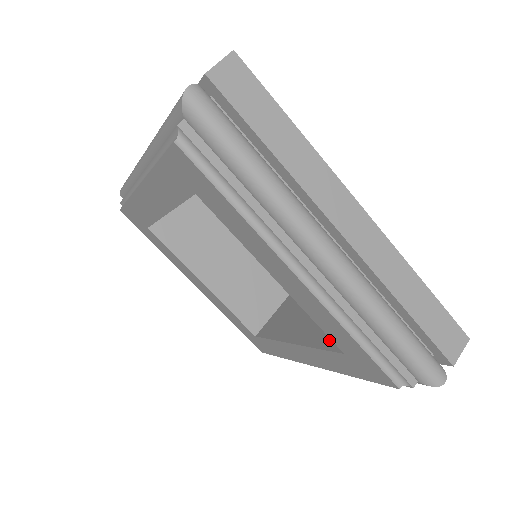
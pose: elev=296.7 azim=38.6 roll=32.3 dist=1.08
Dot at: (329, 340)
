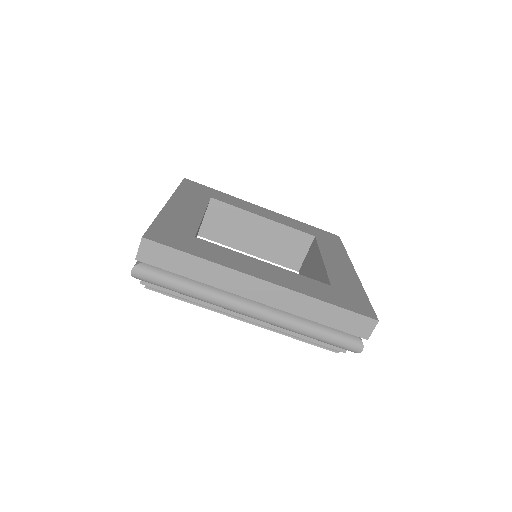
Dot at: occluded
